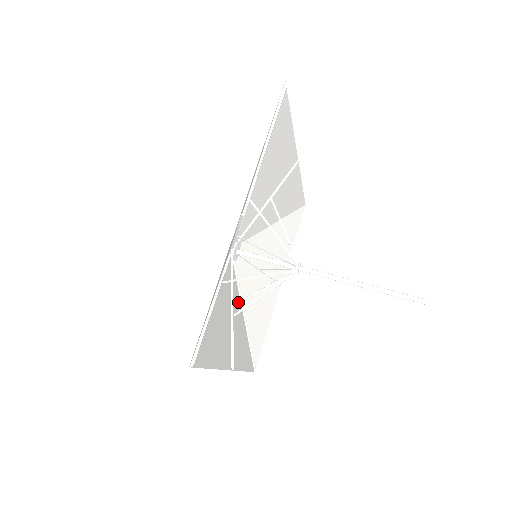
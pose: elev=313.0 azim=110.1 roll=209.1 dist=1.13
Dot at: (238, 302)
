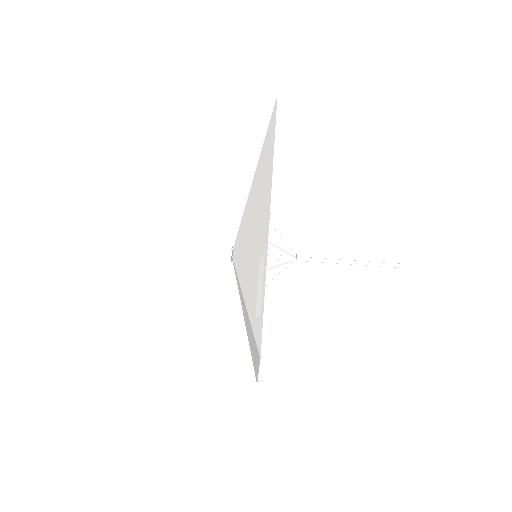
Dot at: occluded
